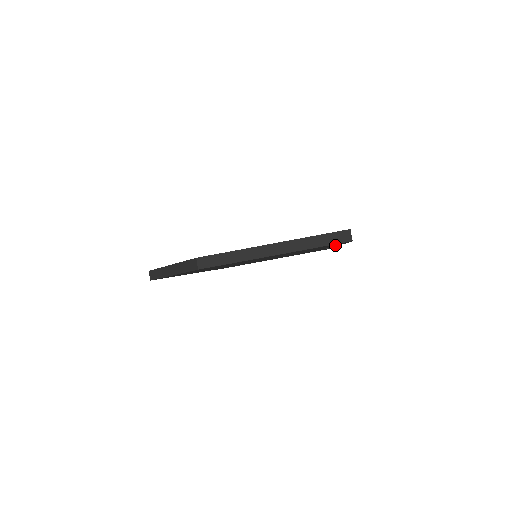
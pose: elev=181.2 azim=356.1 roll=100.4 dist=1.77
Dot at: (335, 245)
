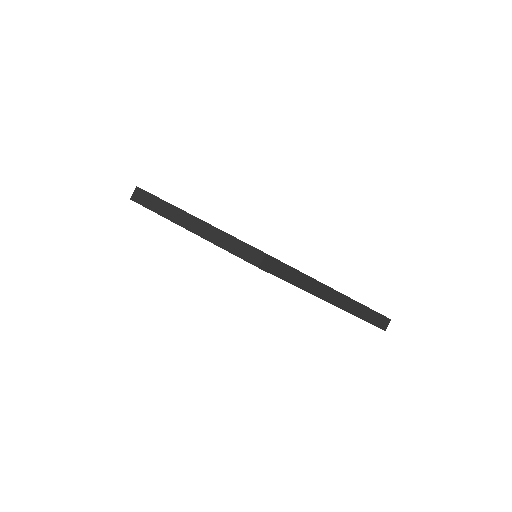
Dot at: occluded
